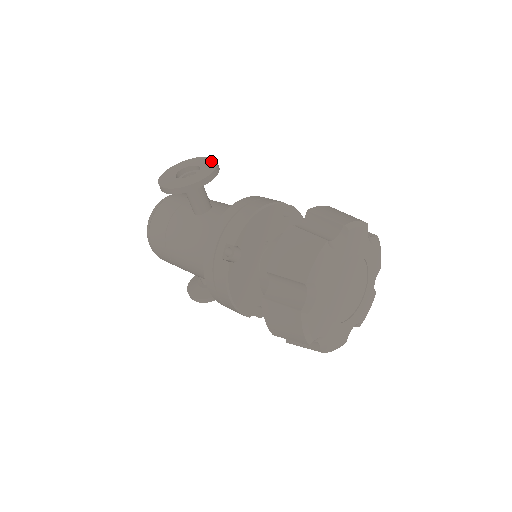
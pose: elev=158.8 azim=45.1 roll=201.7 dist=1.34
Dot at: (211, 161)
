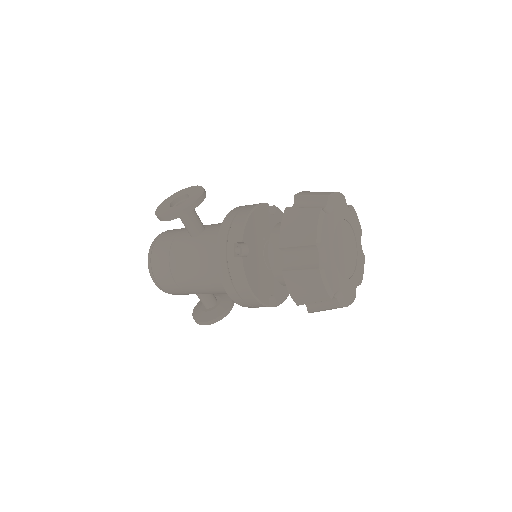
Dot at: (196, 188)
